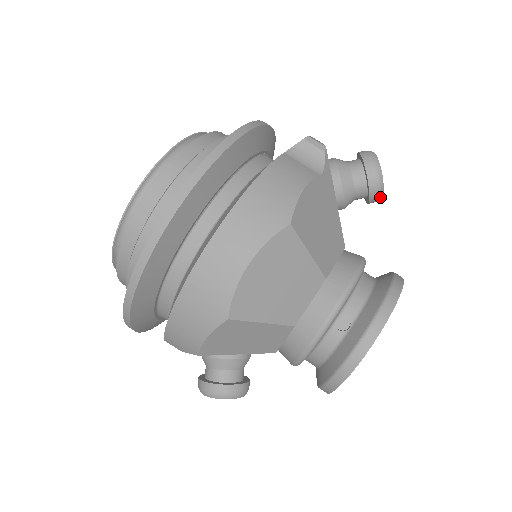
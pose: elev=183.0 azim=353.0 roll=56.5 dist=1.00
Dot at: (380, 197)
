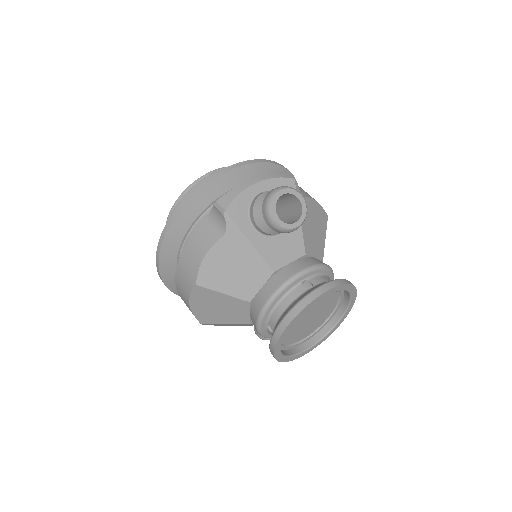
Dot at: (290, 231)
